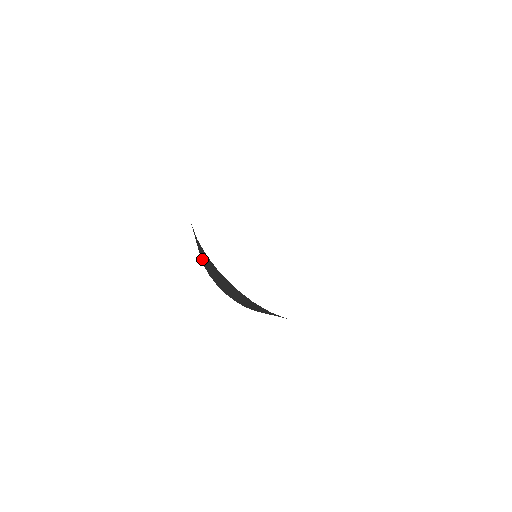
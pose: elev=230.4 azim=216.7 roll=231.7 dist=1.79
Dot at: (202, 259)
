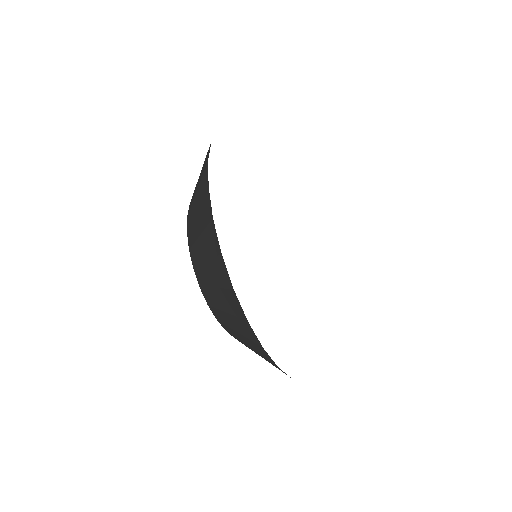
Dot at: (192, 221)
